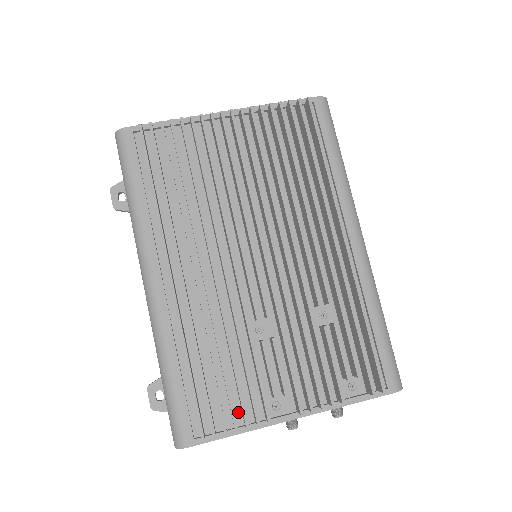
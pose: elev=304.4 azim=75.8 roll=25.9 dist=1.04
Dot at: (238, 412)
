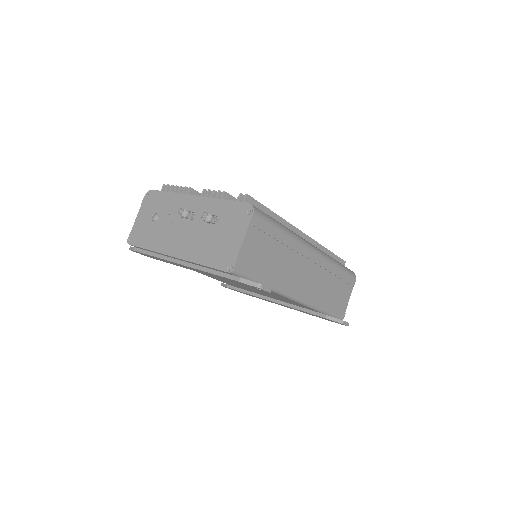
Dot at: occluded
